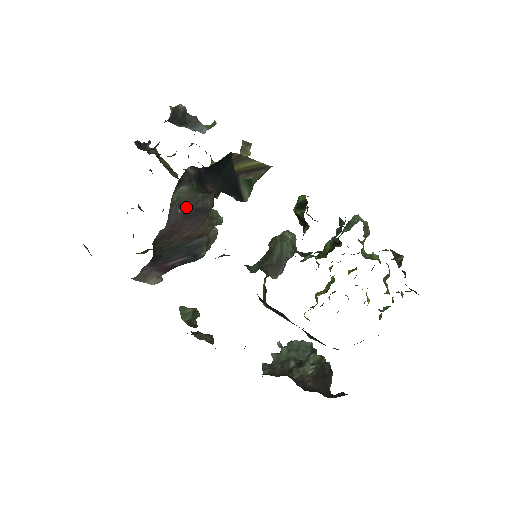
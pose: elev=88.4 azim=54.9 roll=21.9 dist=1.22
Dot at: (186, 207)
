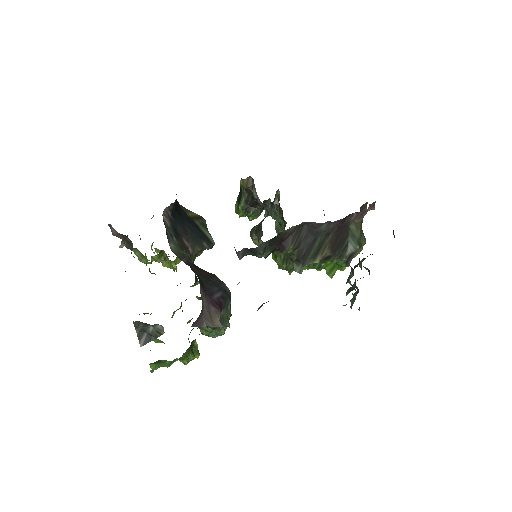
Dot at: (185, 262)
